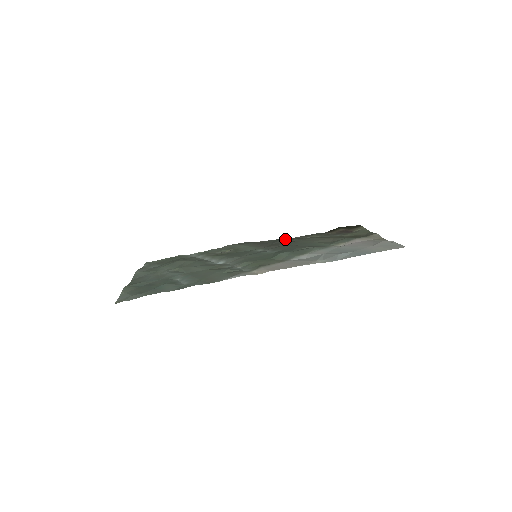
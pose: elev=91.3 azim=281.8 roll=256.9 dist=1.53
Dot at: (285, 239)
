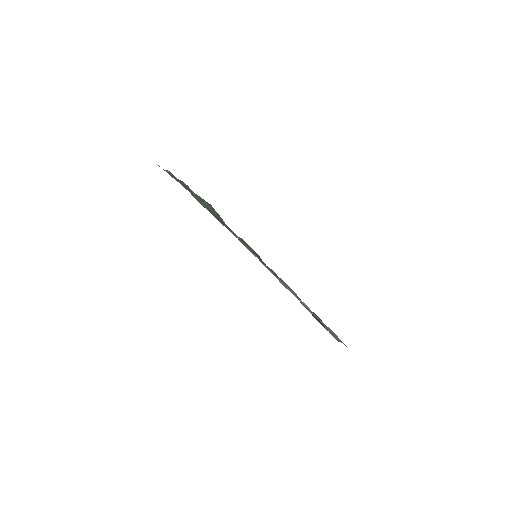
Dot at: occluded
